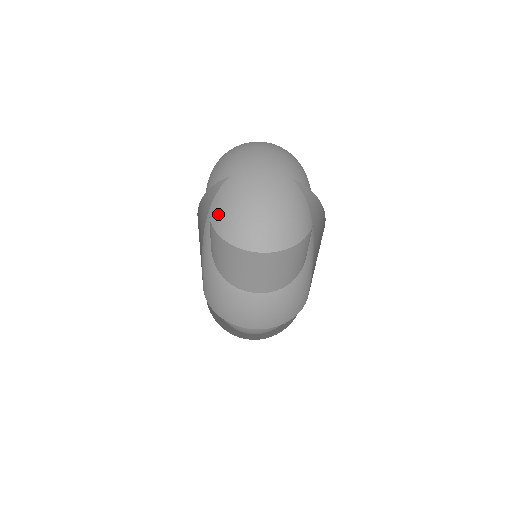
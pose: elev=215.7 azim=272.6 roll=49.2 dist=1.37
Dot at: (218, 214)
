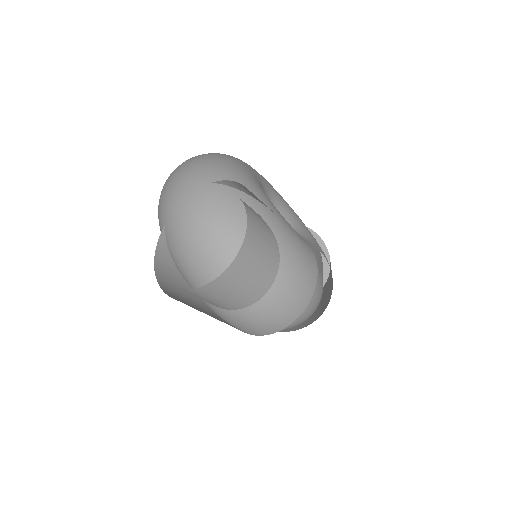
Dot at: (179, 263)
